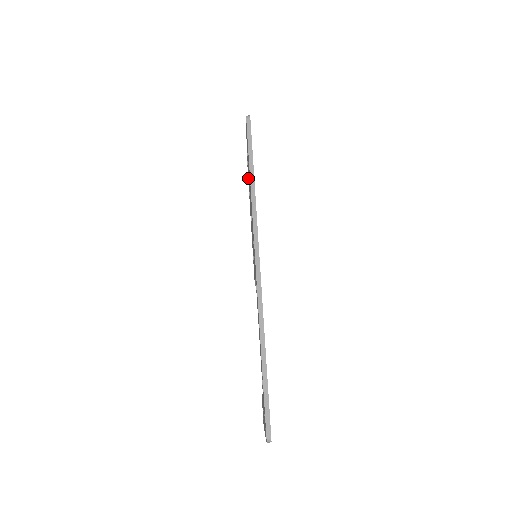
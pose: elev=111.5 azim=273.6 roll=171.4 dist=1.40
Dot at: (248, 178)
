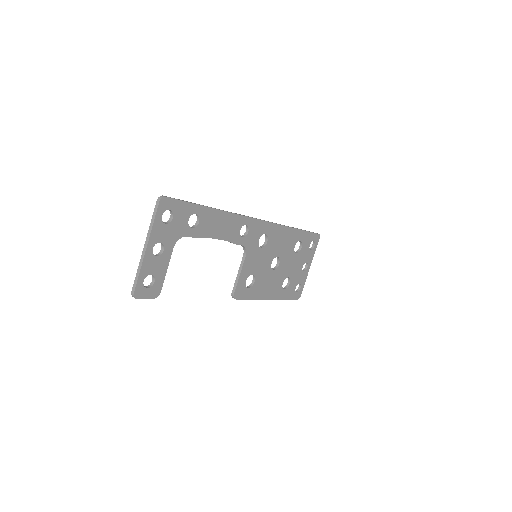
Dot at: occluded
